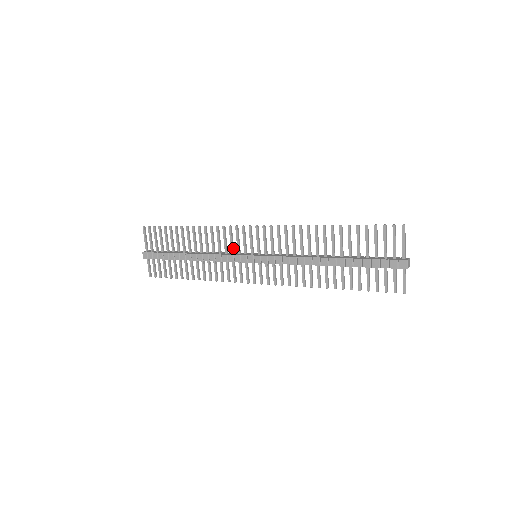
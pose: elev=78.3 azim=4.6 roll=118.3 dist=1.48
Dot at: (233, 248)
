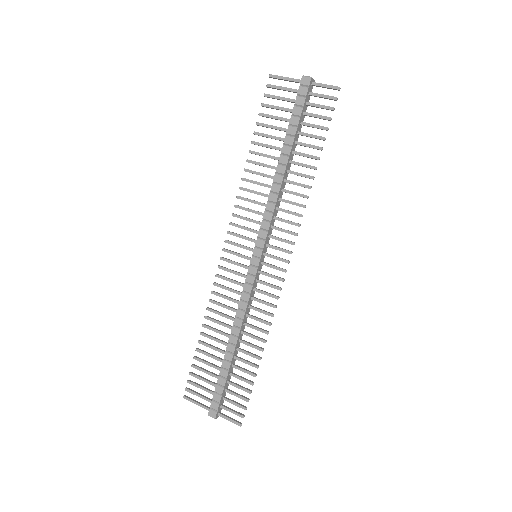
Dot at: (240, 283)
